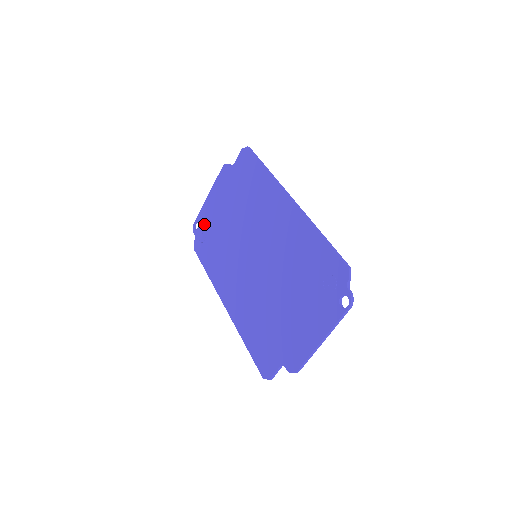
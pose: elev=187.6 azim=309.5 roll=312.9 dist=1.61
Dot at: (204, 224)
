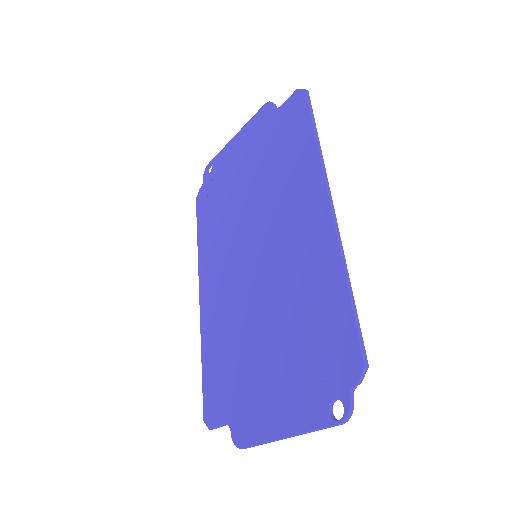
Dot at: (217, 173)
